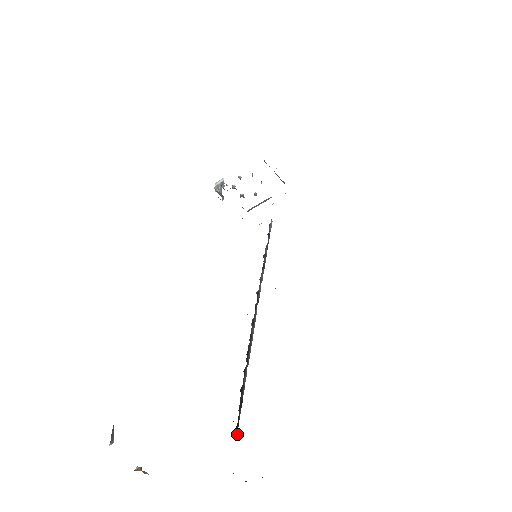
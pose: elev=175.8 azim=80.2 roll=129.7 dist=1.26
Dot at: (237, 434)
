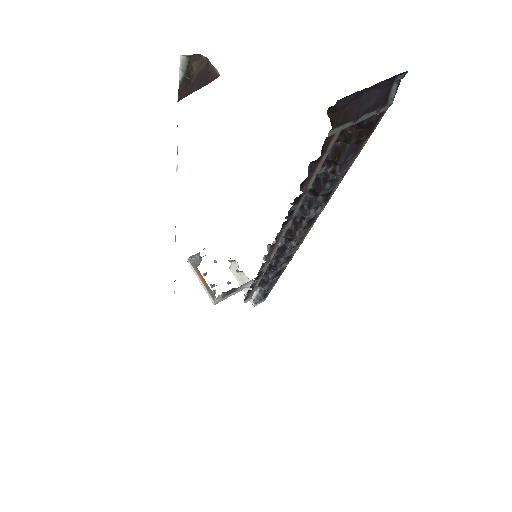
Dot at: (337, 135)
